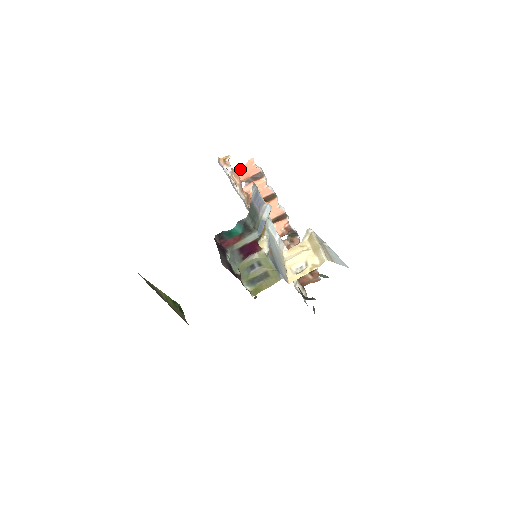
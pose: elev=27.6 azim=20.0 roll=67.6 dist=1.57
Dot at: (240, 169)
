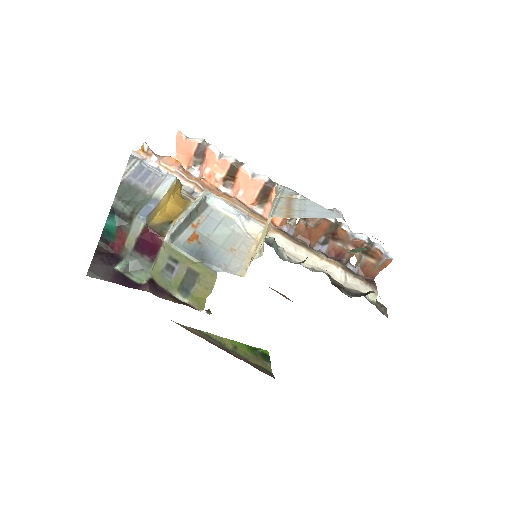
Dot at: occluded
